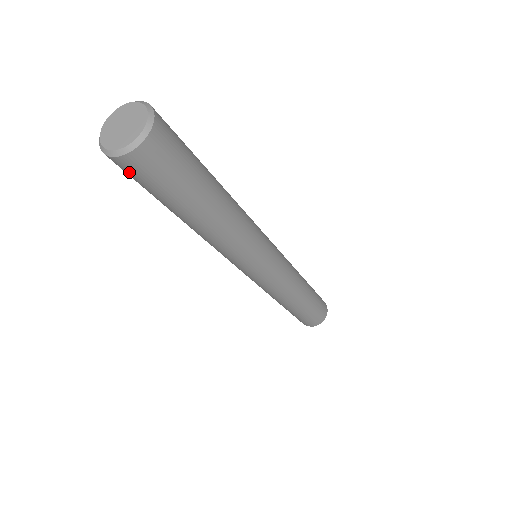
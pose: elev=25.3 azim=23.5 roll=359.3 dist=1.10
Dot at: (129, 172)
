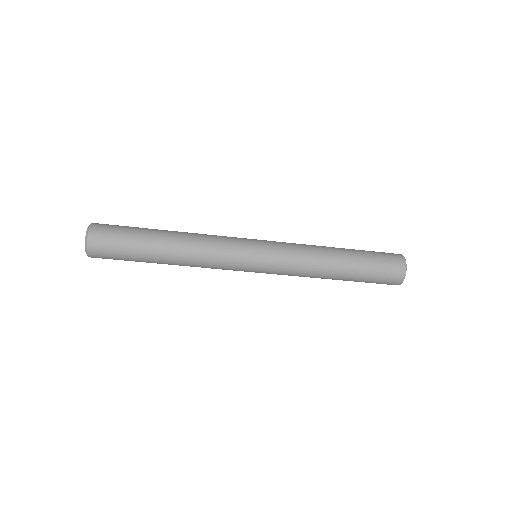
Dot at: occluded
